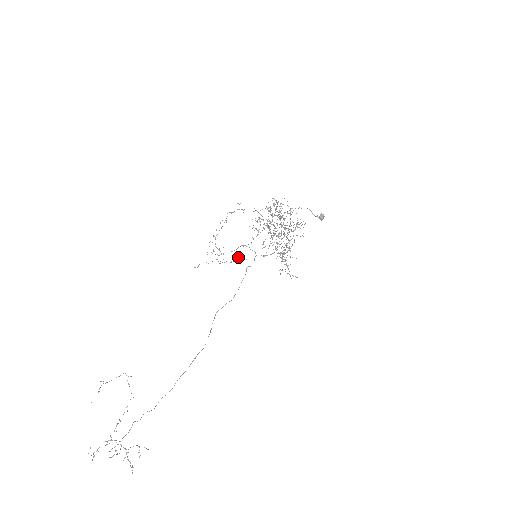
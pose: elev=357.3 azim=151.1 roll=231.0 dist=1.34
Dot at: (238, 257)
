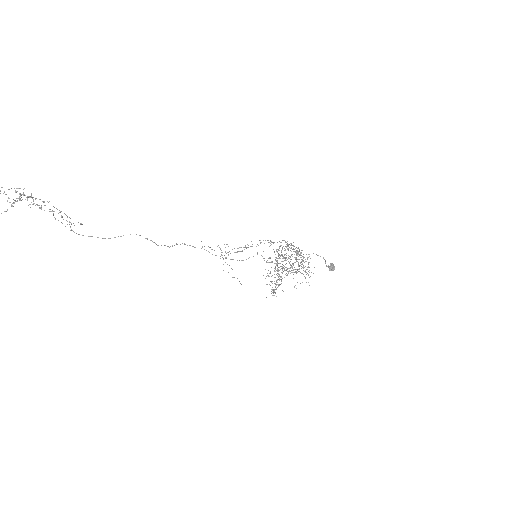
Dot at: occluded
